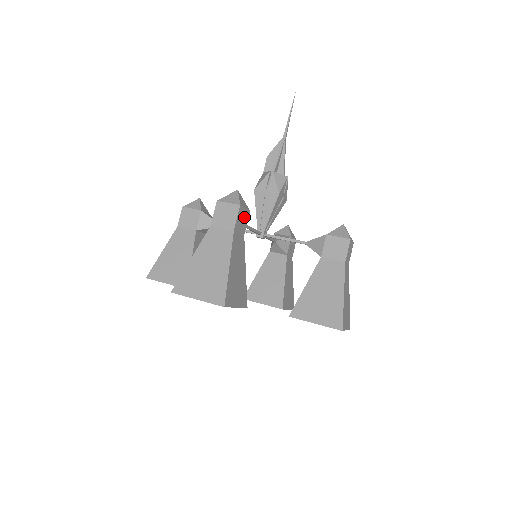
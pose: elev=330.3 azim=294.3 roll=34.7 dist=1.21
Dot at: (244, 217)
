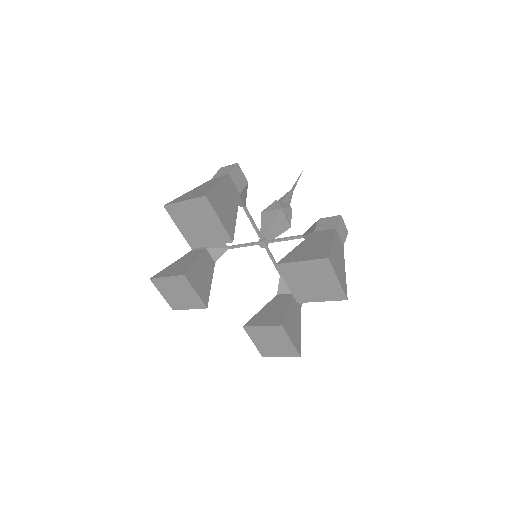
Dot at: (241, 179)
